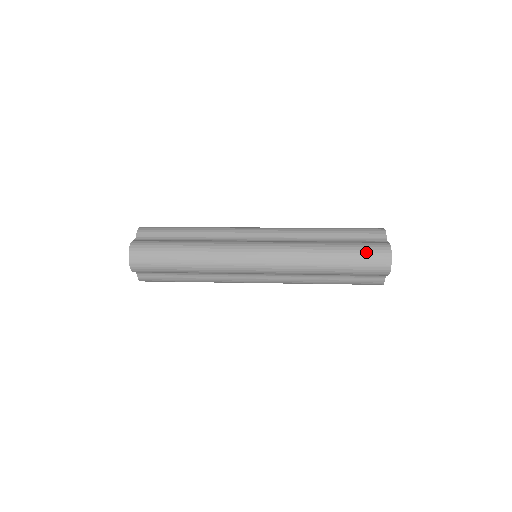
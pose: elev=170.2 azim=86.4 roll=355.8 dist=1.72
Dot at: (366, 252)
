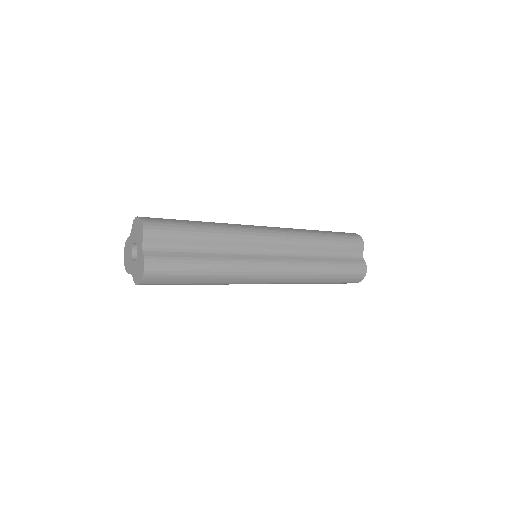
Dot at: (350, 275)
